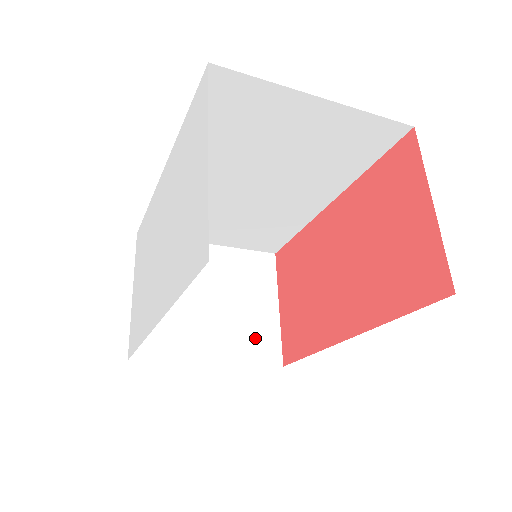
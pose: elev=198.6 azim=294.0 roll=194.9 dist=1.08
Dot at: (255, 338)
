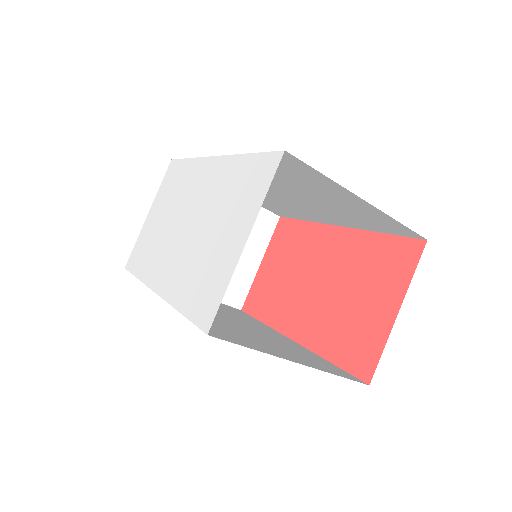
Dot at: (230, 282)
